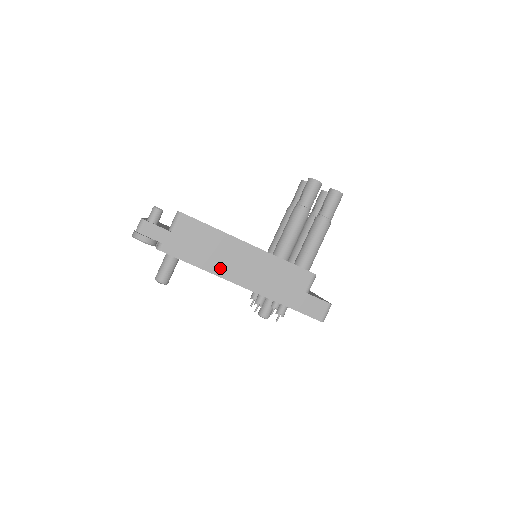
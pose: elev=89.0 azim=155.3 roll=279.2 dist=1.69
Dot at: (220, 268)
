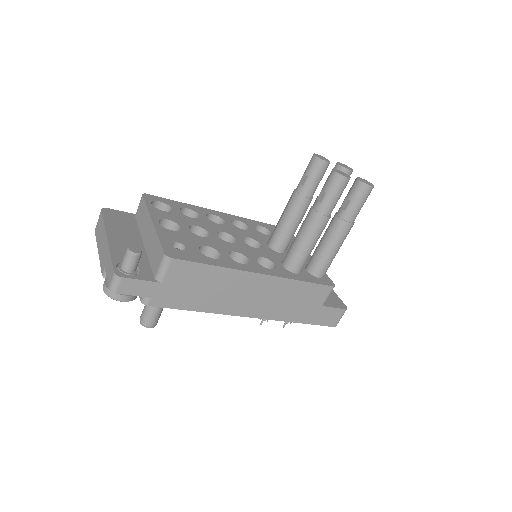
Dot at: (225, 306)
